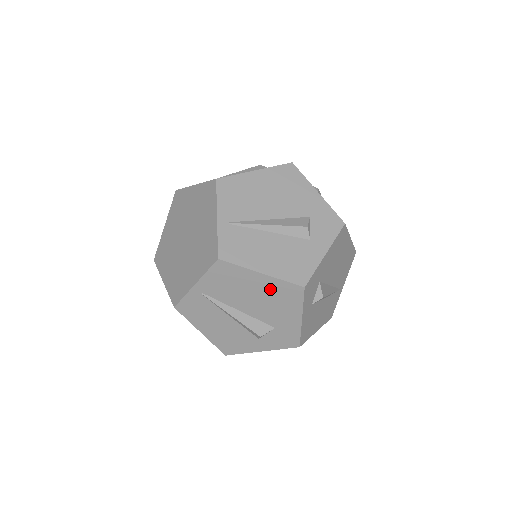
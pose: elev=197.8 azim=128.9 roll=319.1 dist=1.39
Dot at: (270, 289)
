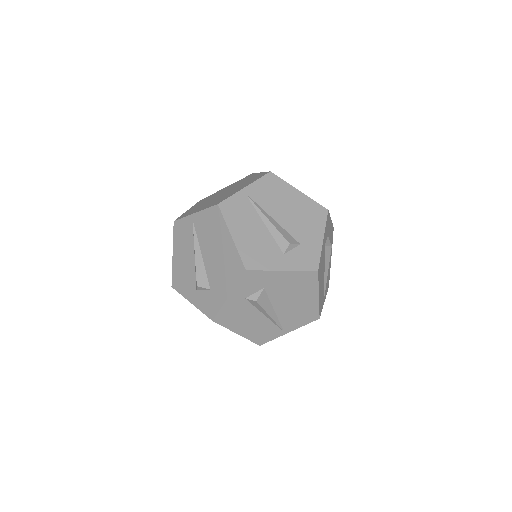
Dot at: (228, 254)
